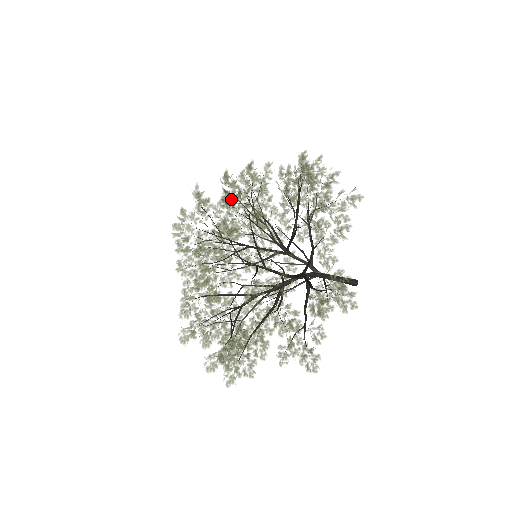
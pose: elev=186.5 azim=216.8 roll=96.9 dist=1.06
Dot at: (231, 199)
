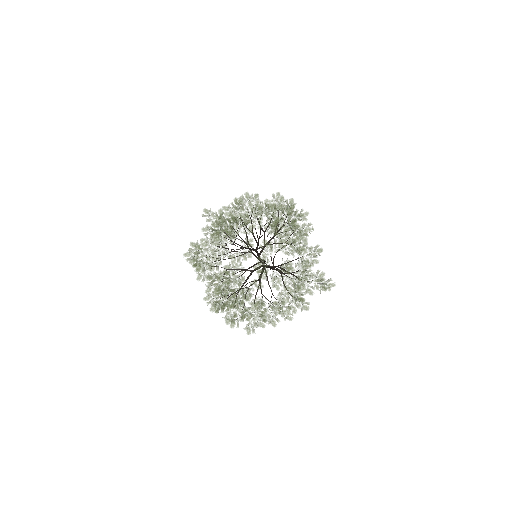
Dot at: occluded
